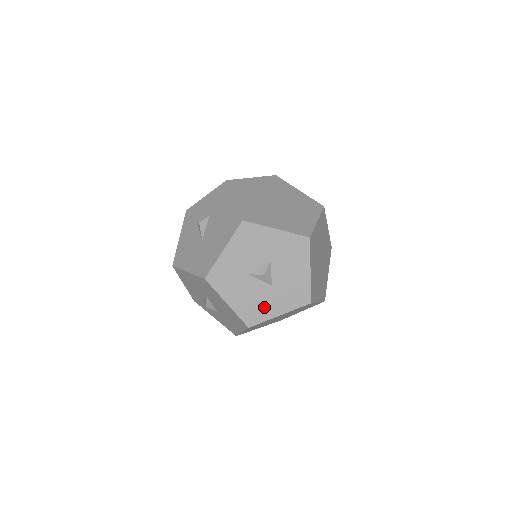
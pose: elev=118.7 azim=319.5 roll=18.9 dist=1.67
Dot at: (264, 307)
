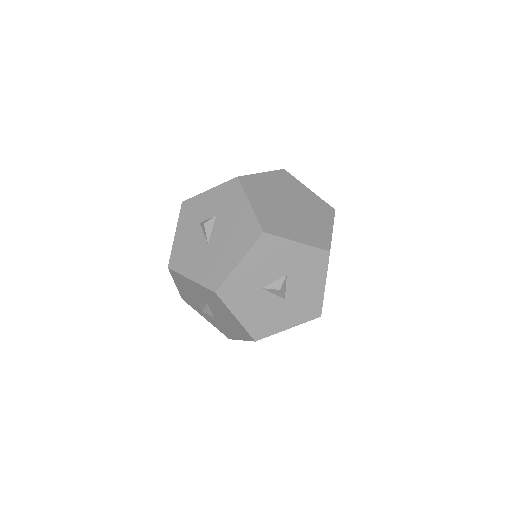
Dot at: (274, 321)
